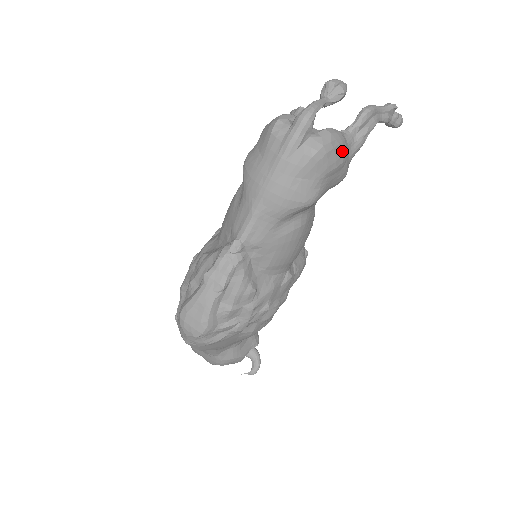
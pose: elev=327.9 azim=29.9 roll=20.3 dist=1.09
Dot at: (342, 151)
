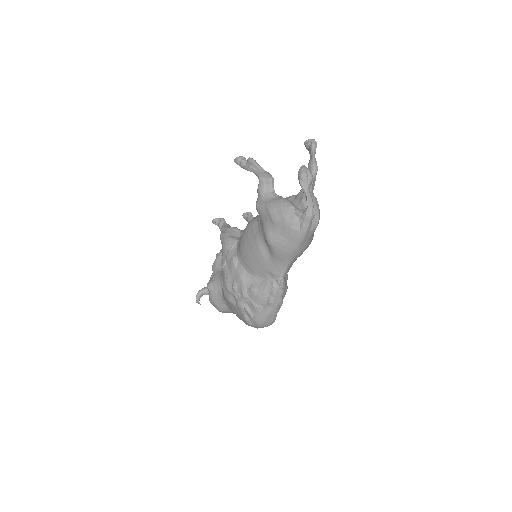
Dot at: occluded
